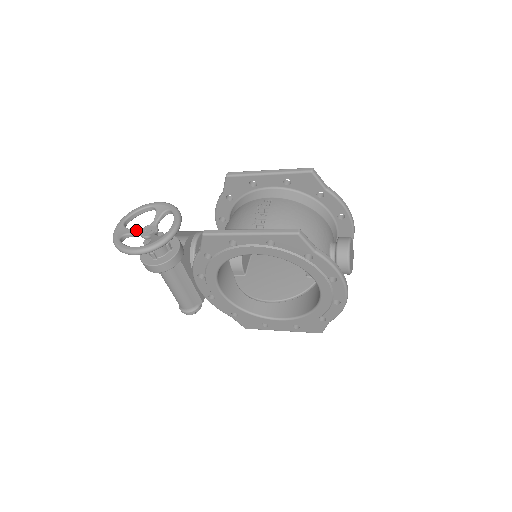
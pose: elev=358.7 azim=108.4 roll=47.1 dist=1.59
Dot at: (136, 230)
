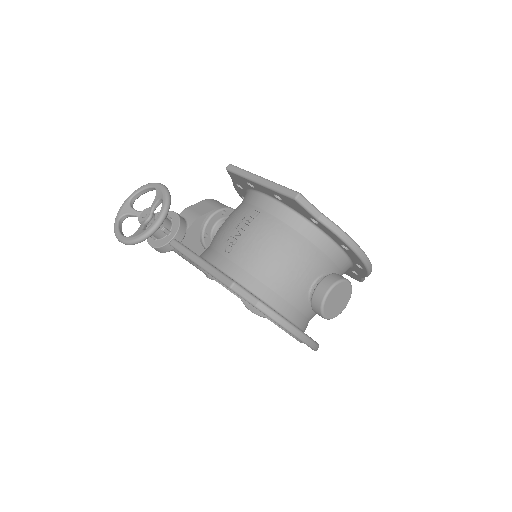
Dot at: (136, 211)
